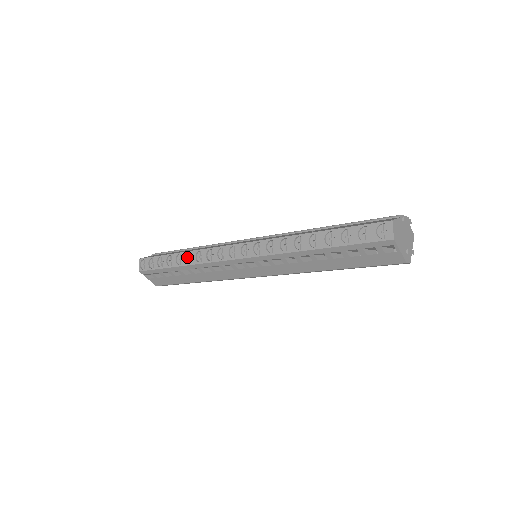
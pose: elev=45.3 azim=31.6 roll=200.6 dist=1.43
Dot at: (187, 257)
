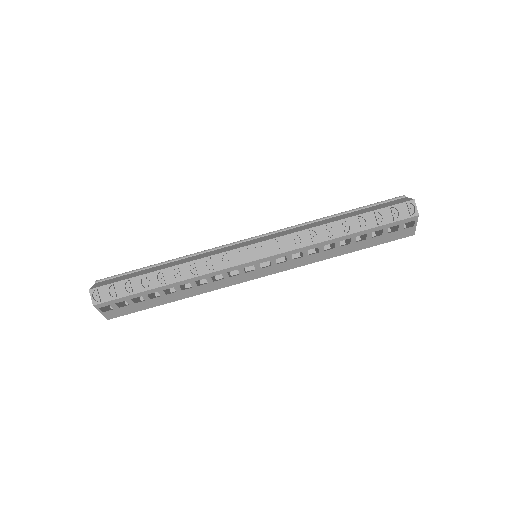
Dot at: (175, 272)
